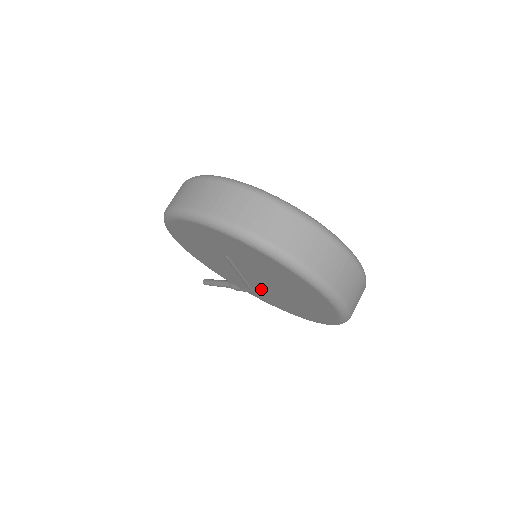
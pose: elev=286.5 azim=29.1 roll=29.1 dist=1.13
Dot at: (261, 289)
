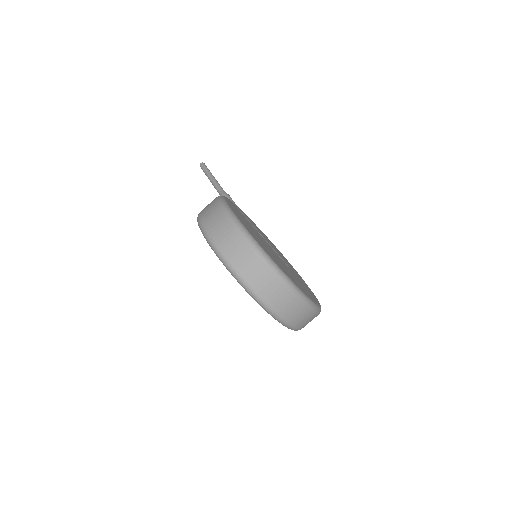
Dot at: occluded
